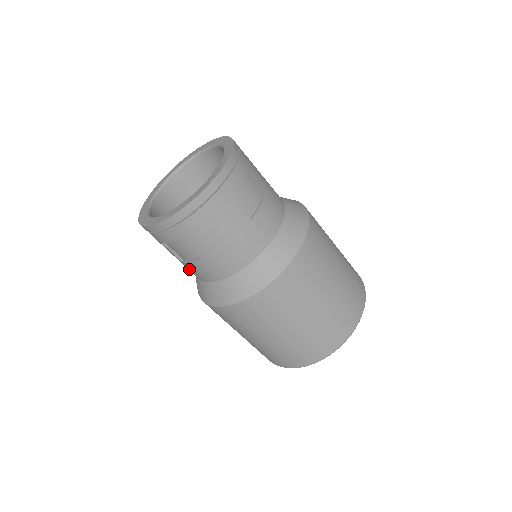
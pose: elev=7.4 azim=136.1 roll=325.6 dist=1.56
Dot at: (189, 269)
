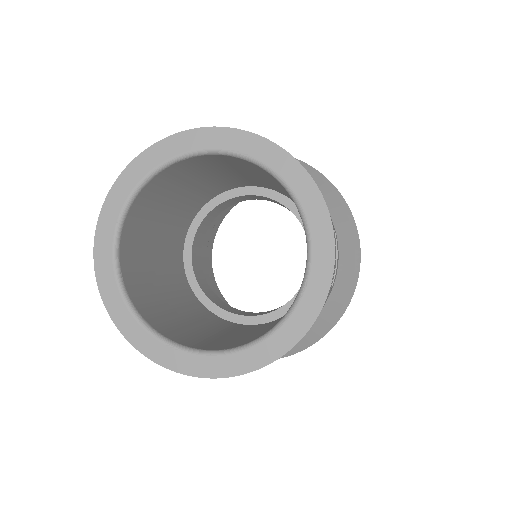
Dot at: occluded
